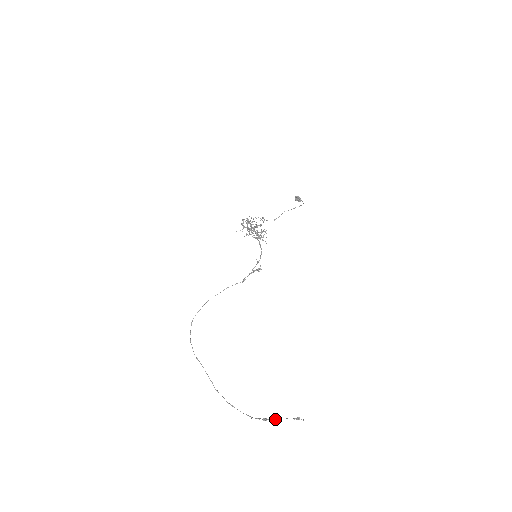
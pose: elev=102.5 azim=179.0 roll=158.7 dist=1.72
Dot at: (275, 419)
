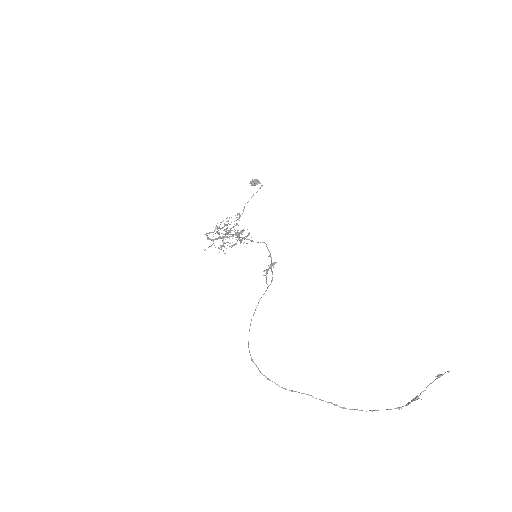
Dot at: occluded
